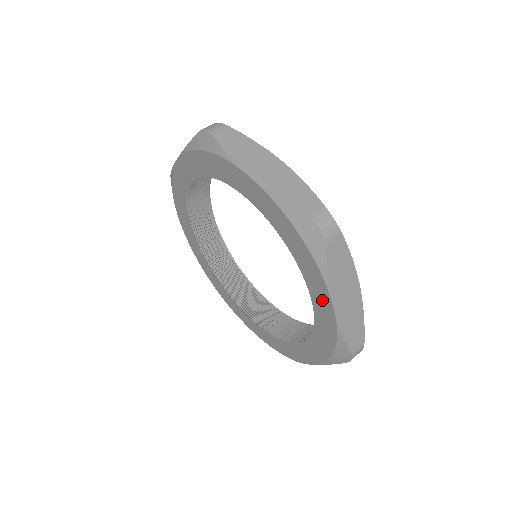
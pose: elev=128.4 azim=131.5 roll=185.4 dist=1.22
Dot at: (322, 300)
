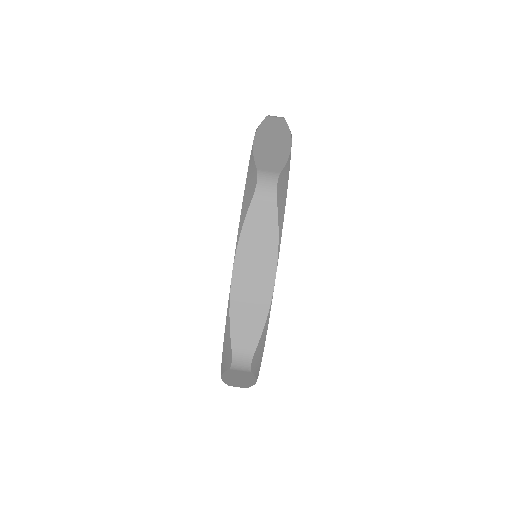
Dot at: occluded
